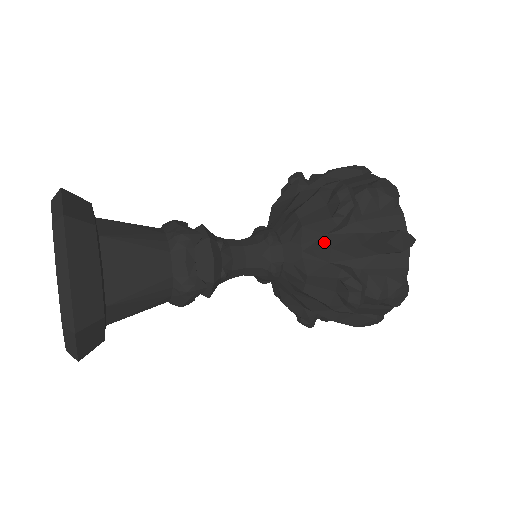
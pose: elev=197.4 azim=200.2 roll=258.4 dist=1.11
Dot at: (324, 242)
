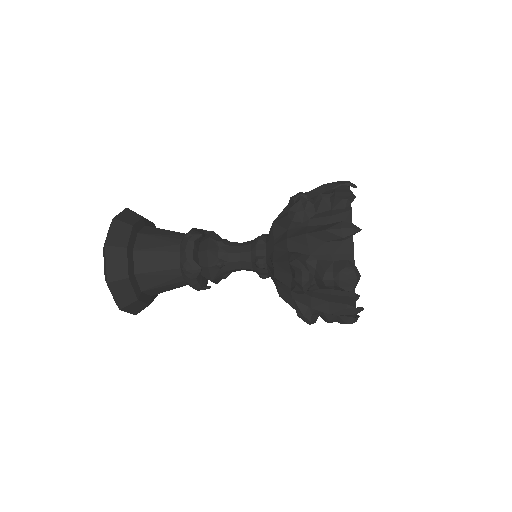
Dot at: (289, 291)
